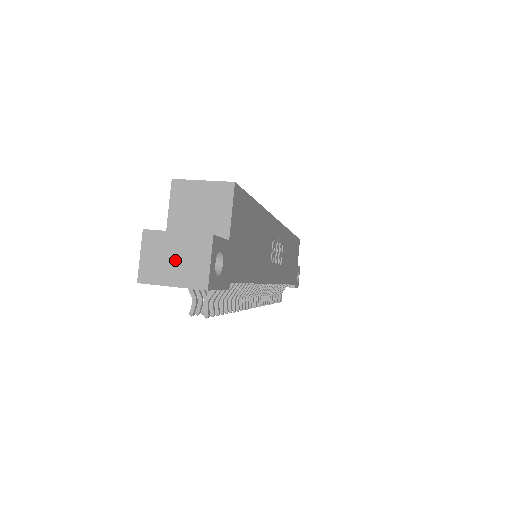
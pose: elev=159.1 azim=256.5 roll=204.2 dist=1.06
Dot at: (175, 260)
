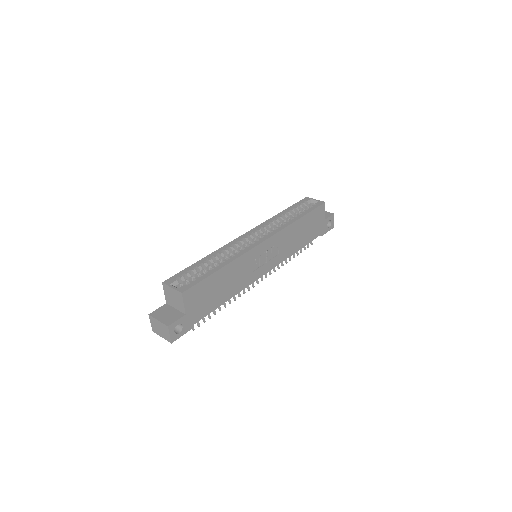
Dot at: (160, 329)
